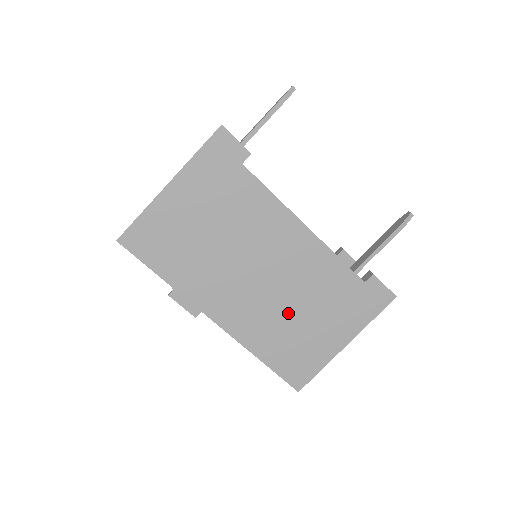
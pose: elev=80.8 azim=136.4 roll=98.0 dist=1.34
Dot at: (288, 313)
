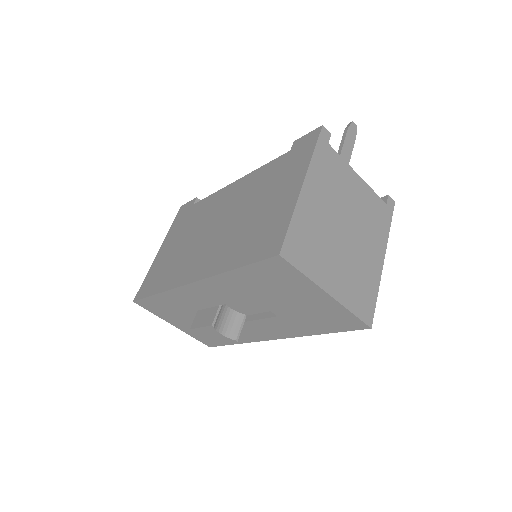
Dot at: (242, 222)
